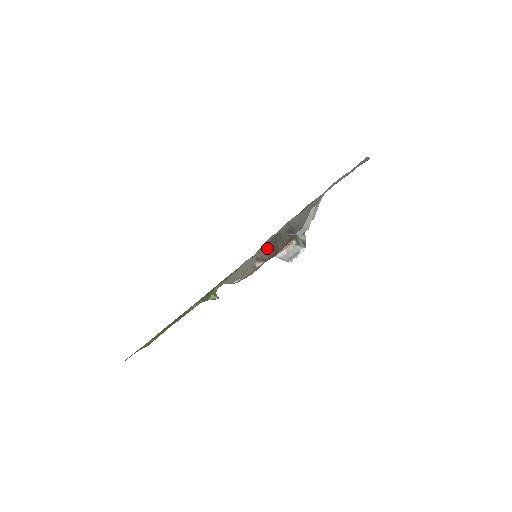
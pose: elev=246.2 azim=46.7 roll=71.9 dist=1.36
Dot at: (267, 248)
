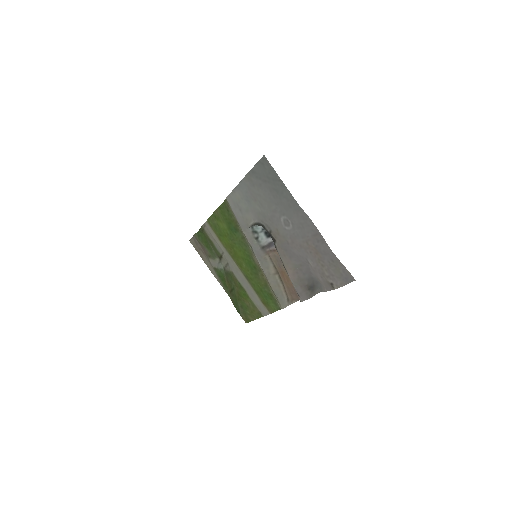
Dot at: occluded
